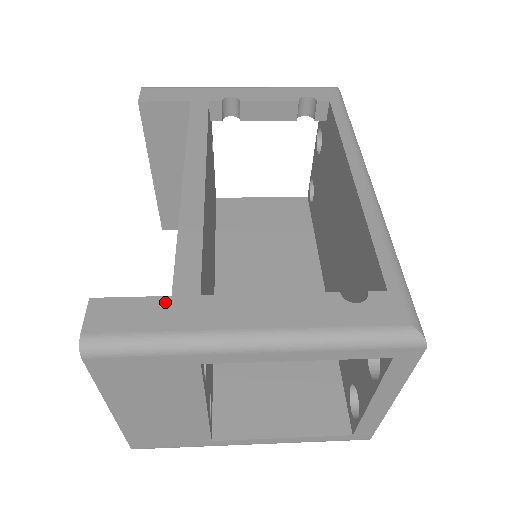
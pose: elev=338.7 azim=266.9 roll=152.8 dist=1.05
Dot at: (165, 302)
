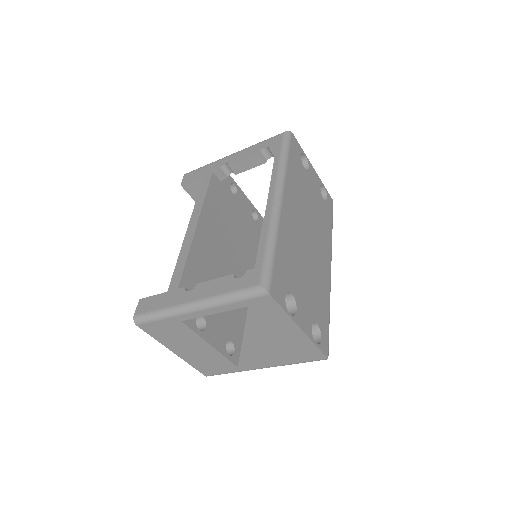
Dot at: (164, 295)
